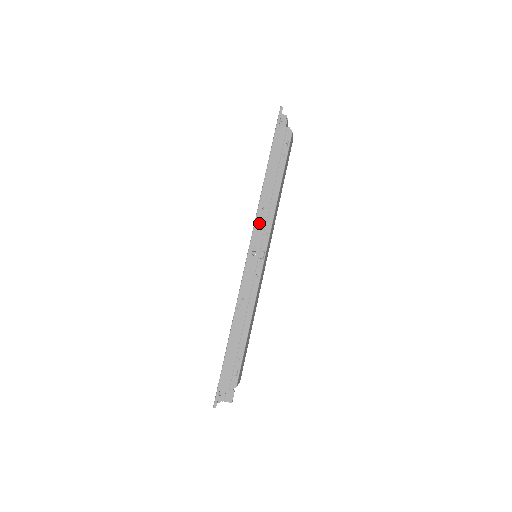
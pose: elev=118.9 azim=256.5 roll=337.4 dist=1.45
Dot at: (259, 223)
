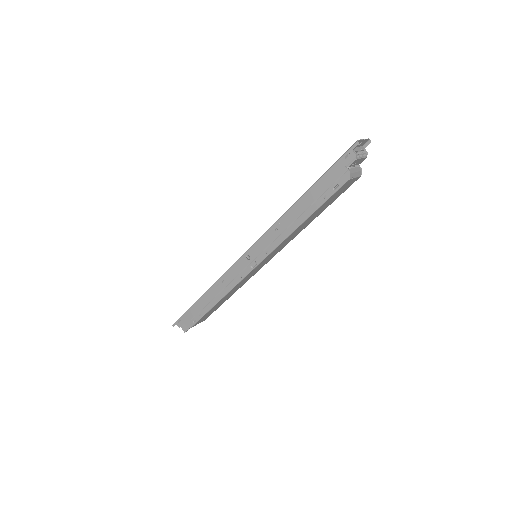
Dot at: (266, 238)
